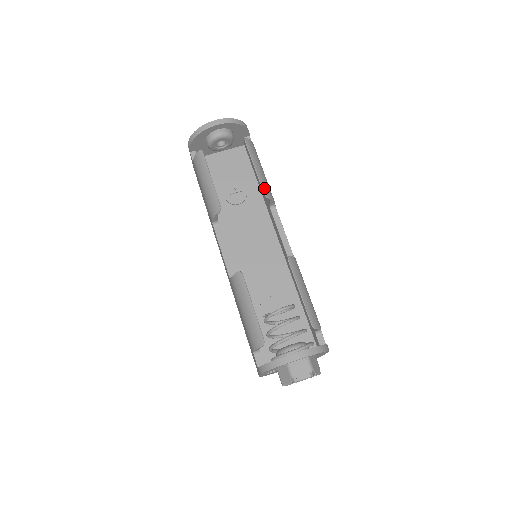
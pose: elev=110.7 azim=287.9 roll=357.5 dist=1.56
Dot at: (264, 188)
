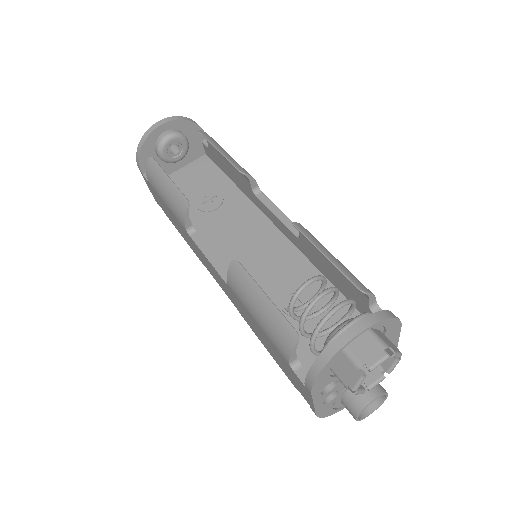
Dot at: (236, 166)
